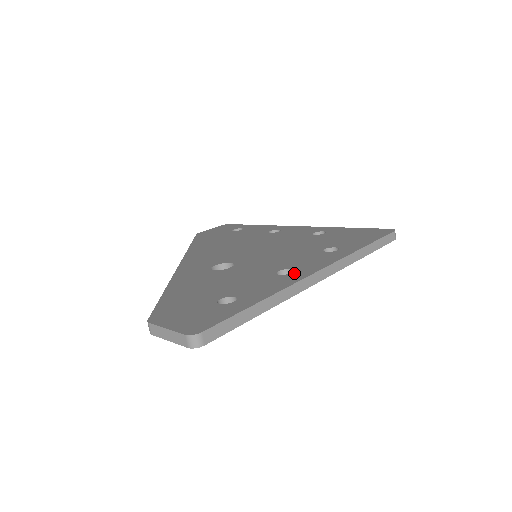
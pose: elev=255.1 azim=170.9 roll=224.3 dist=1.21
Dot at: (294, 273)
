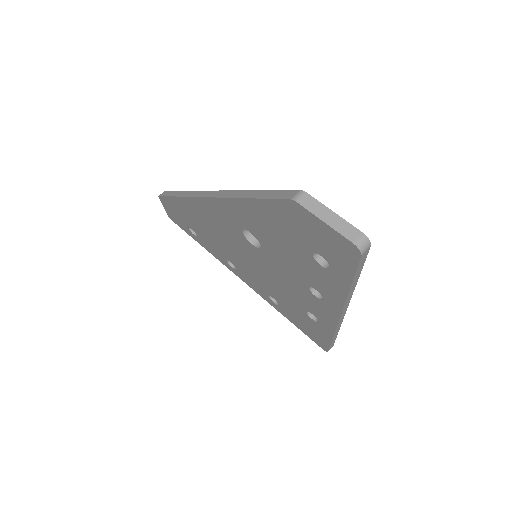
Dot at: occluded
